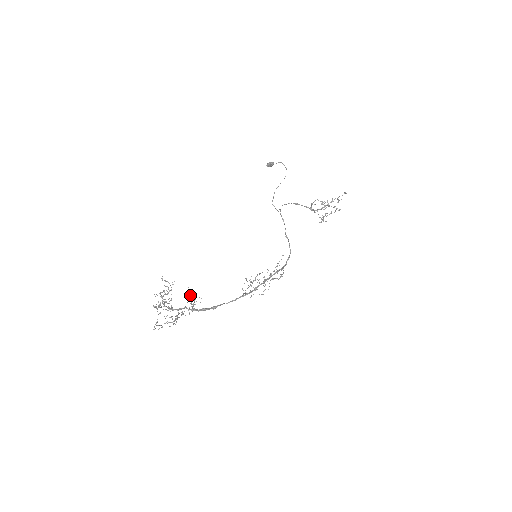
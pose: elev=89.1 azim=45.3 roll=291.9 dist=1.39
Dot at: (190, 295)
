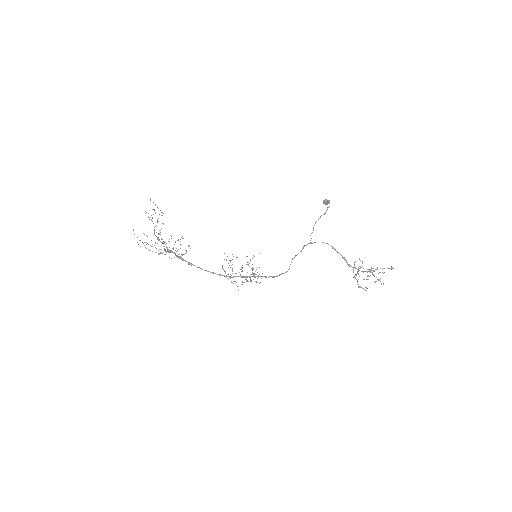
Dot at: occluded
